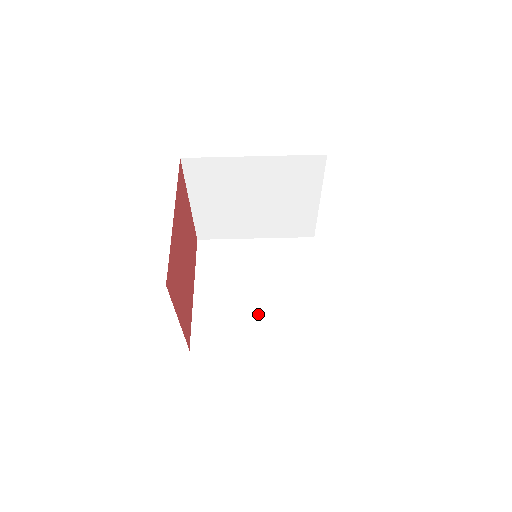
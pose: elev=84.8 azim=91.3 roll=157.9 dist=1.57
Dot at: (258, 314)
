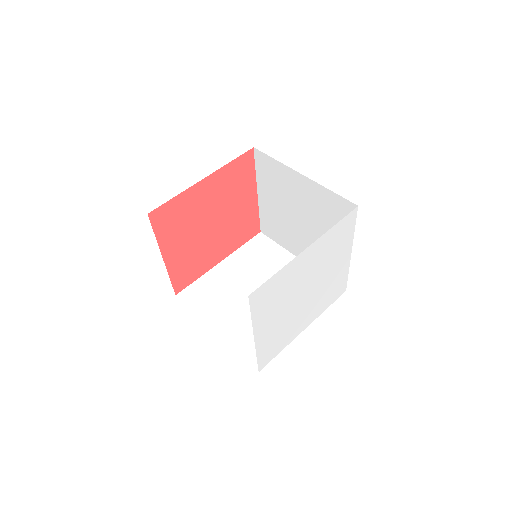
Dot at: (241, 309)
